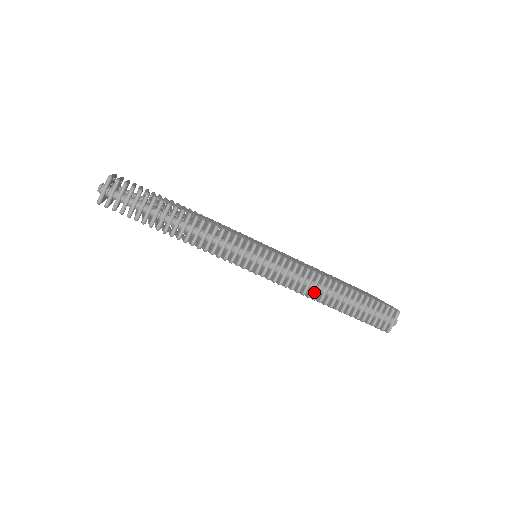
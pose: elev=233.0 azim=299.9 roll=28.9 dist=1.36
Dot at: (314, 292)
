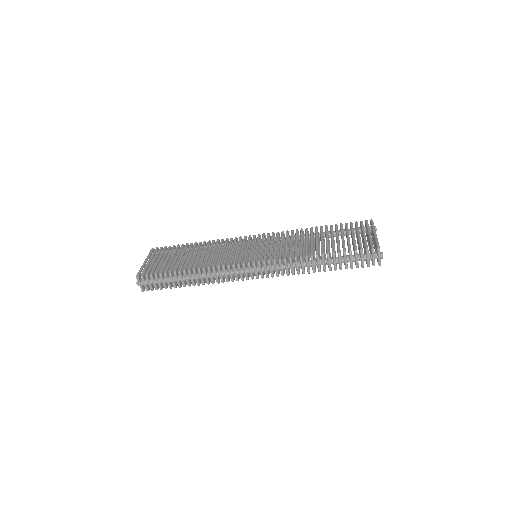
Dot at: (301, 268)
